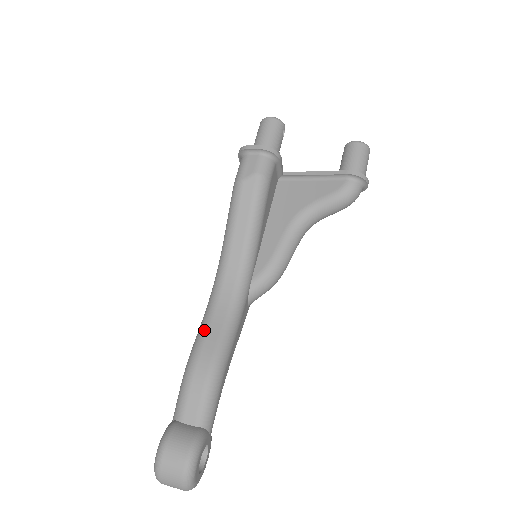
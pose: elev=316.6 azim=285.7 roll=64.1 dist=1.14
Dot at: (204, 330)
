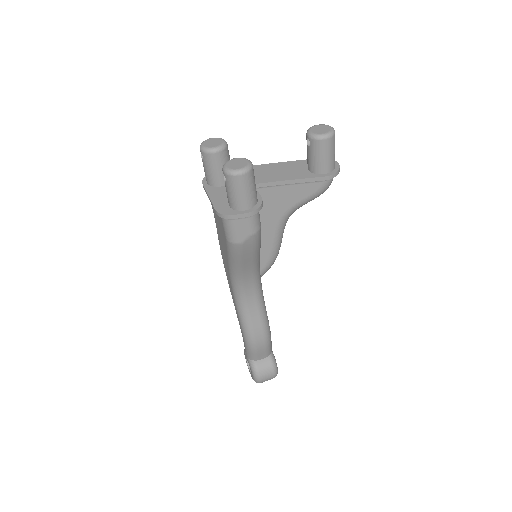
Dot at: (248, 322)
